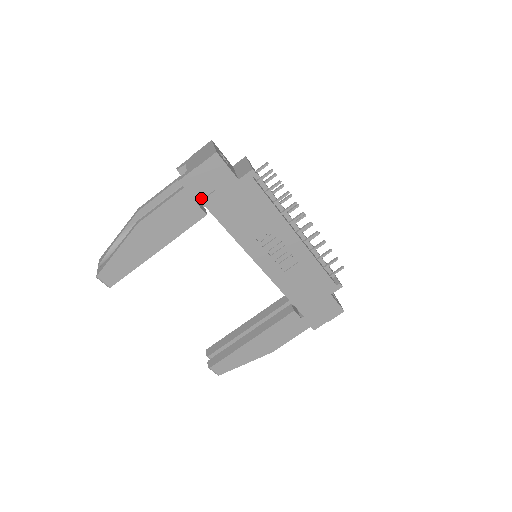
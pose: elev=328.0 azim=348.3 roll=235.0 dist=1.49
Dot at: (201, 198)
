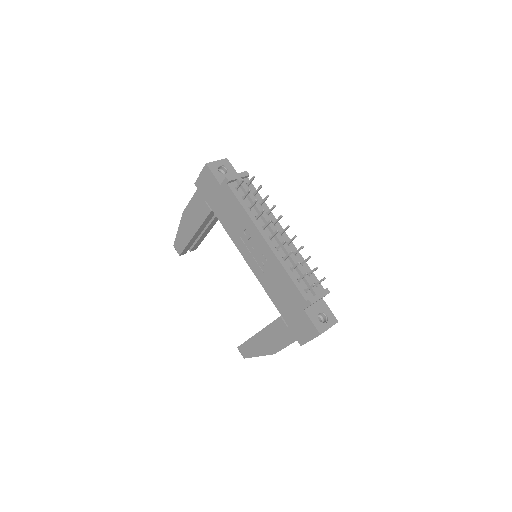
Dot at: (206, 198)
